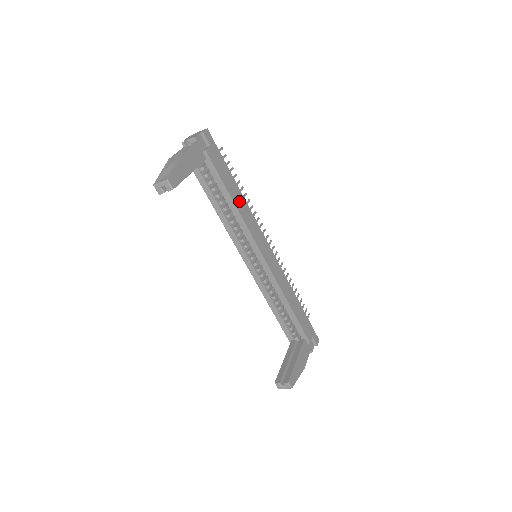
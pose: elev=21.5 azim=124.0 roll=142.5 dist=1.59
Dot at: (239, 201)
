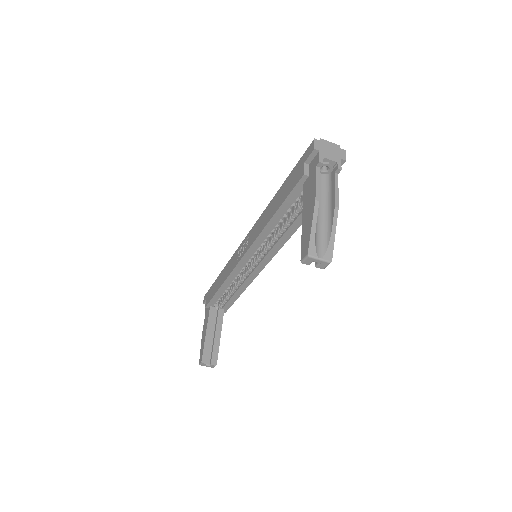
Dot at: occluded
